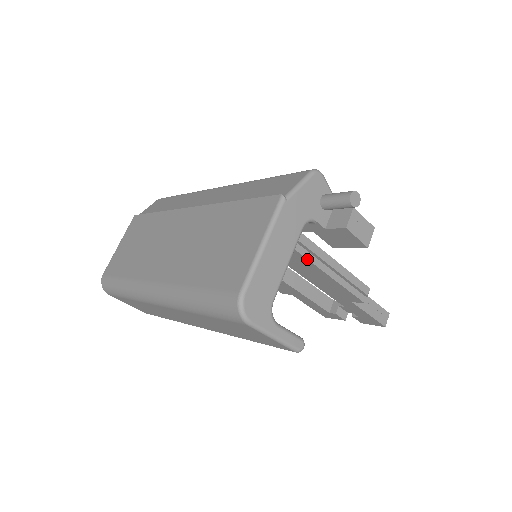
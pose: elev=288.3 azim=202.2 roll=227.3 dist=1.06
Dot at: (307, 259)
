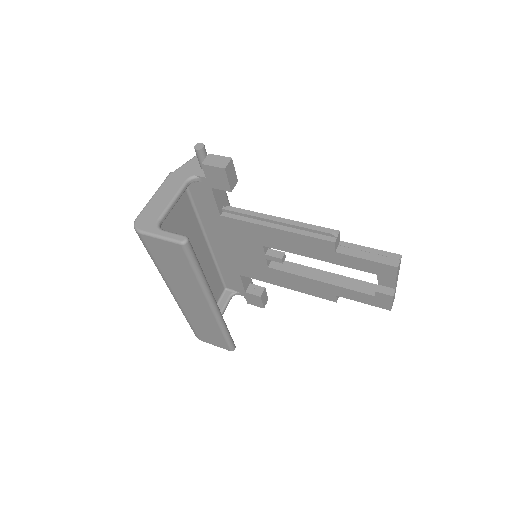
Dot at: (255, 224)
